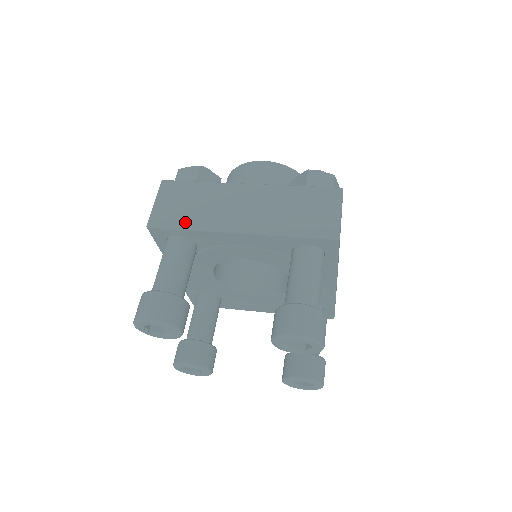
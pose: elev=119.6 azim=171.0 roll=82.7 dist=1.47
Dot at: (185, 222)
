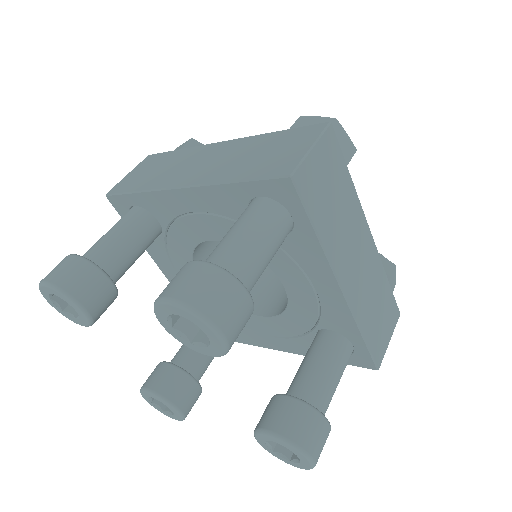
Dot at: (139, 185)
